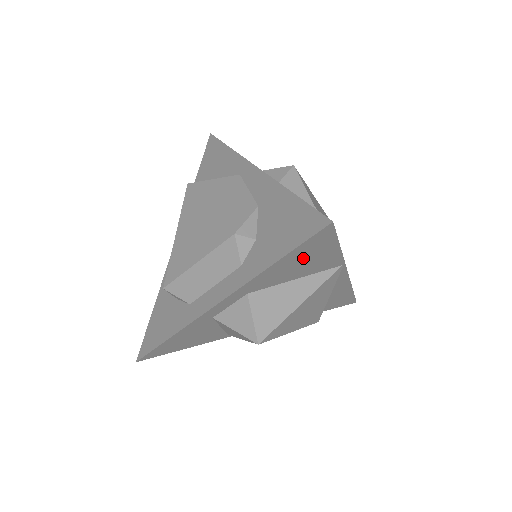
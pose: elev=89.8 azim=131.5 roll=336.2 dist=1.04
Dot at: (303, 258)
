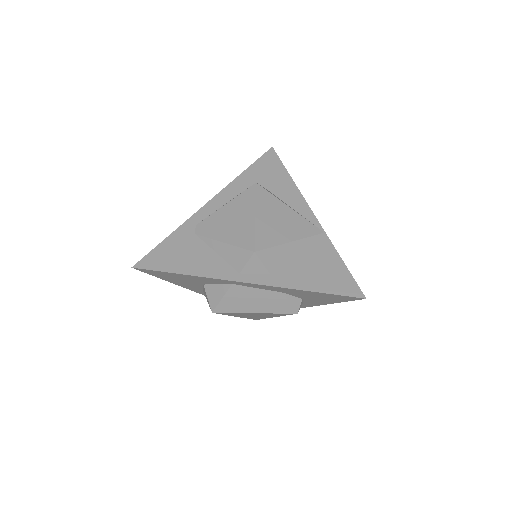
Dot at: occluded
